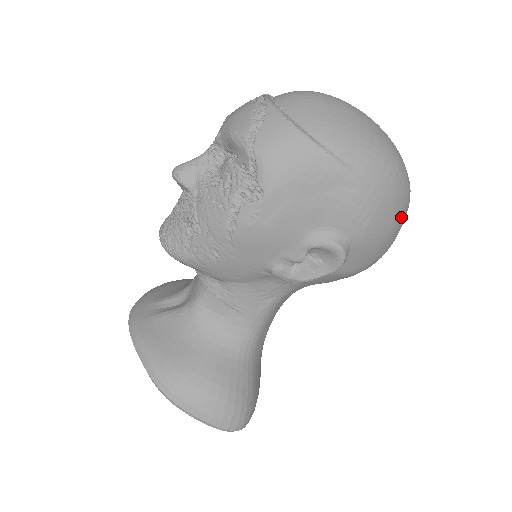
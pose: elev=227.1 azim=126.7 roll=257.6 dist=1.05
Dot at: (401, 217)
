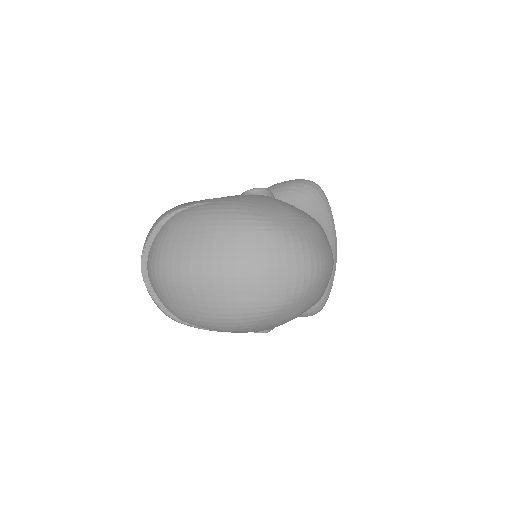
Dot at: (294, 314)
